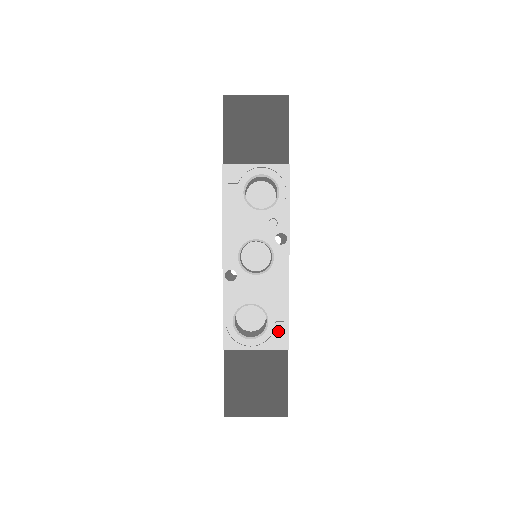
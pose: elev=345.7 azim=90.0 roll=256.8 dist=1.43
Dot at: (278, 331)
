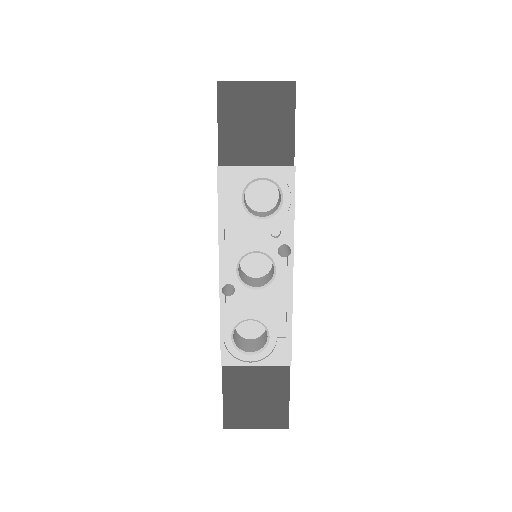
Dot at: (280, 347)
